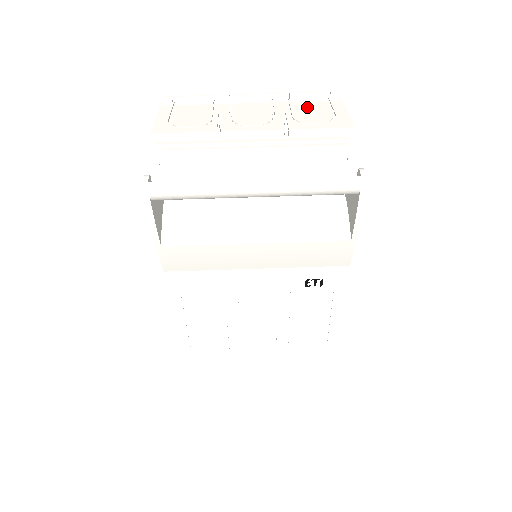
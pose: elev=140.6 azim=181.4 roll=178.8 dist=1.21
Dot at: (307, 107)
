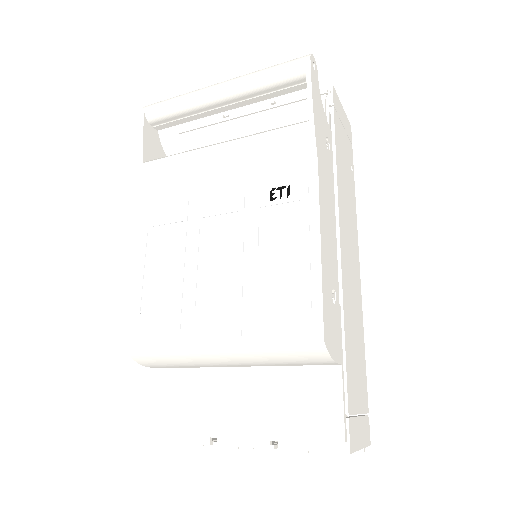
Dot at: occluded
